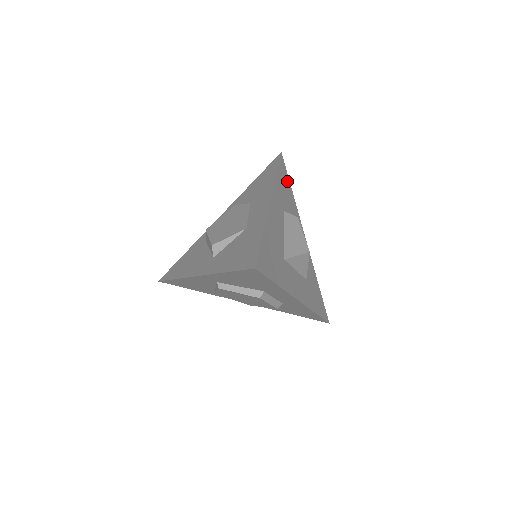
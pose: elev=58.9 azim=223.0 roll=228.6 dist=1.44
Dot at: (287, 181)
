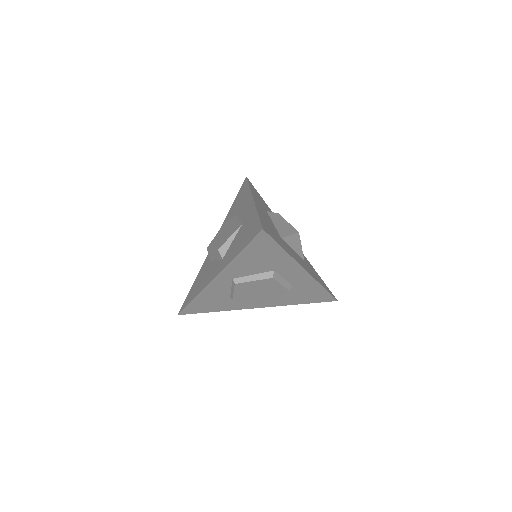
Dot at: (259, 195)
